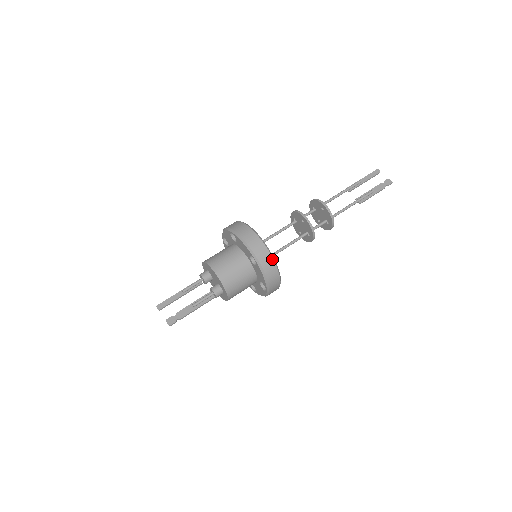
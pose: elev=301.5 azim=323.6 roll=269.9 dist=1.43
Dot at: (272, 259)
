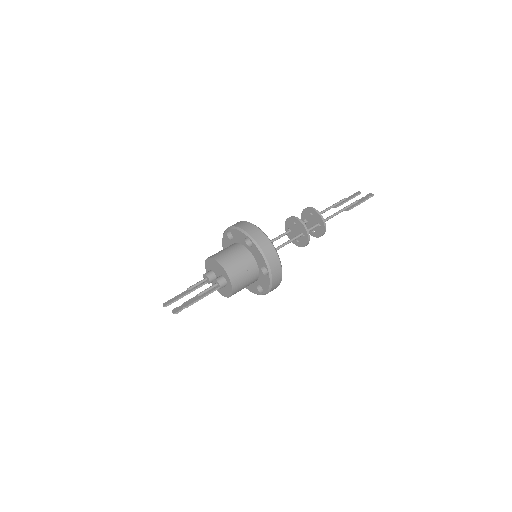
Dot at: (266, 236)
